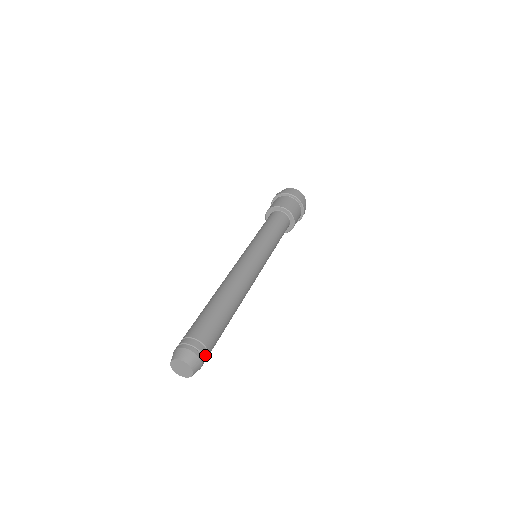
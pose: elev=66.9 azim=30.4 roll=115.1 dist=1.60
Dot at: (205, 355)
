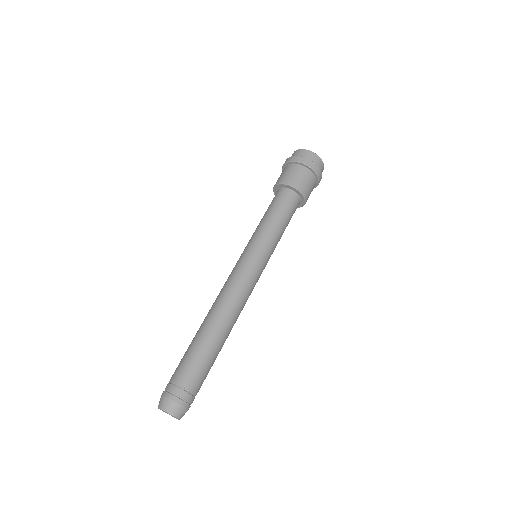
Dot at: occluded
